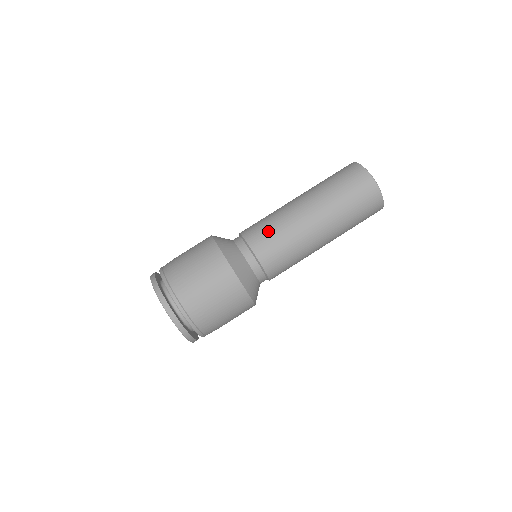
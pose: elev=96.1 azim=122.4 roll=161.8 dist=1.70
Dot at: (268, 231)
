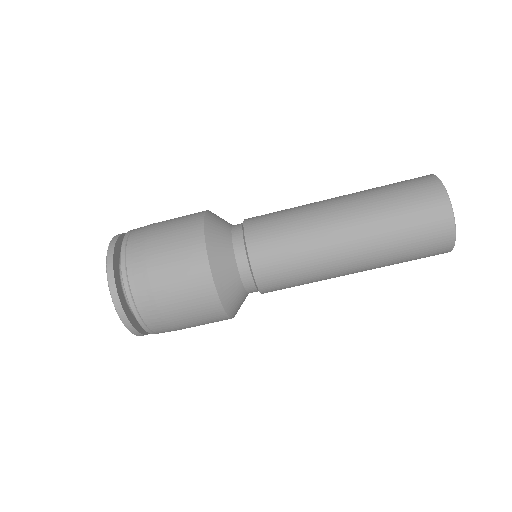
Dot at: (278, 230)
